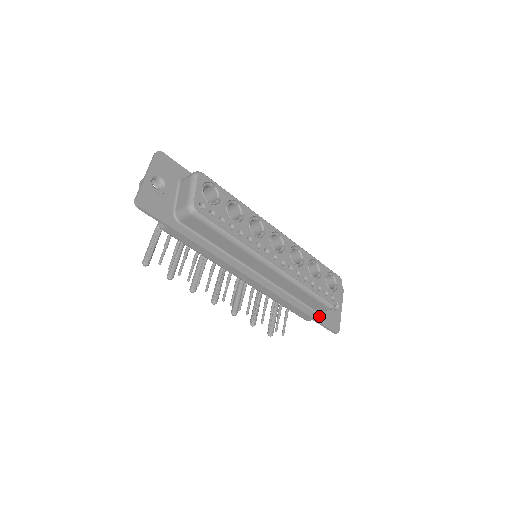
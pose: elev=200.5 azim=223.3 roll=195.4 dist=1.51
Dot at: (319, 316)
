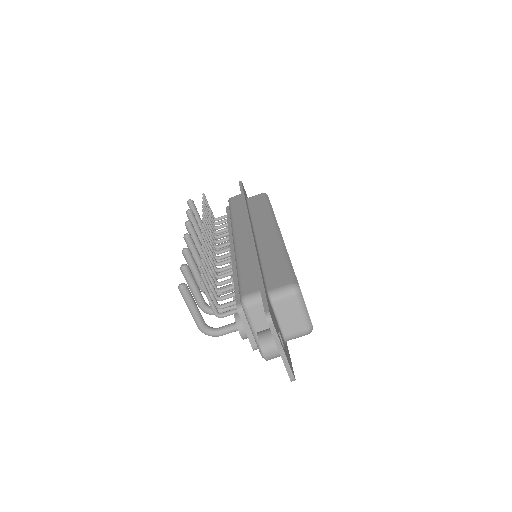
Dot at: (266, 293)
